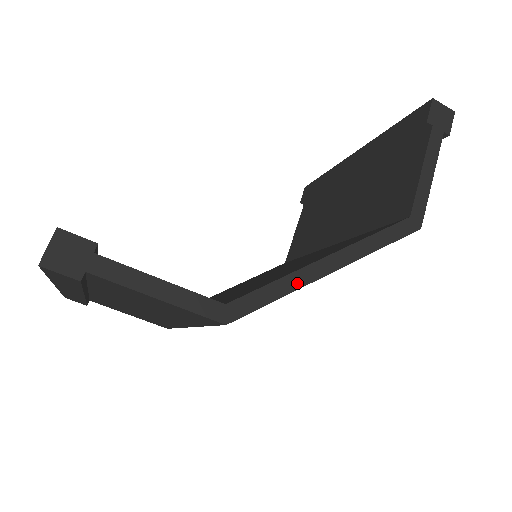
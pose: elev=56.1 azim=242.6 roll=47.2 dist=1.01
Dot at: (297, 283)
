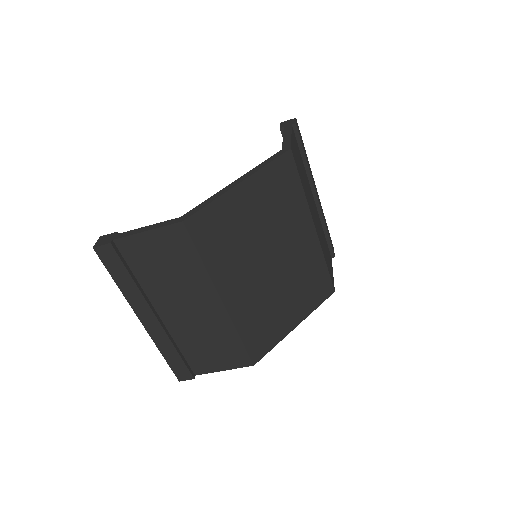
Dot at: (219, 195)
